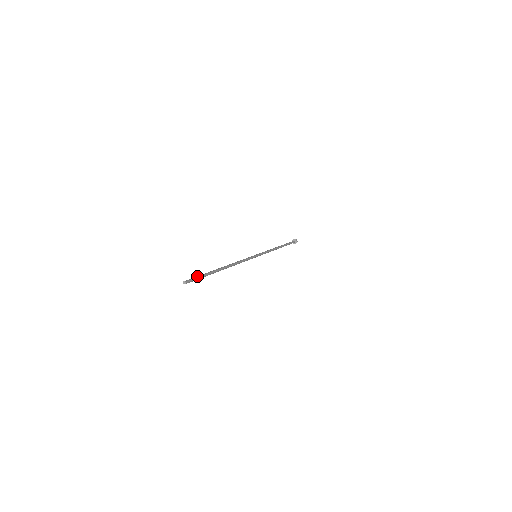
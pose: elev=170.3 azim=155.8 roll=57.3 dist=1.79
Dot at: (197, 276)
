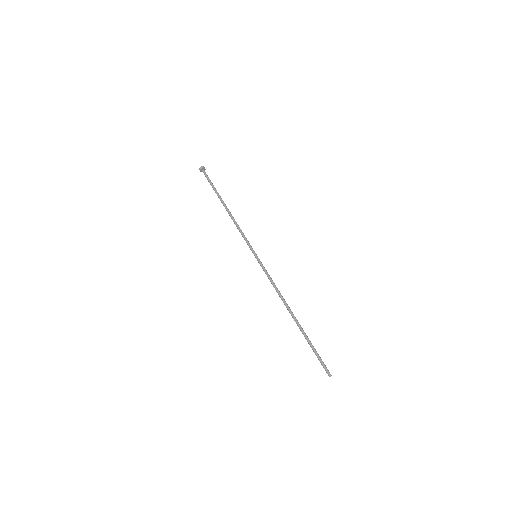
Dot at: (320, 357)
